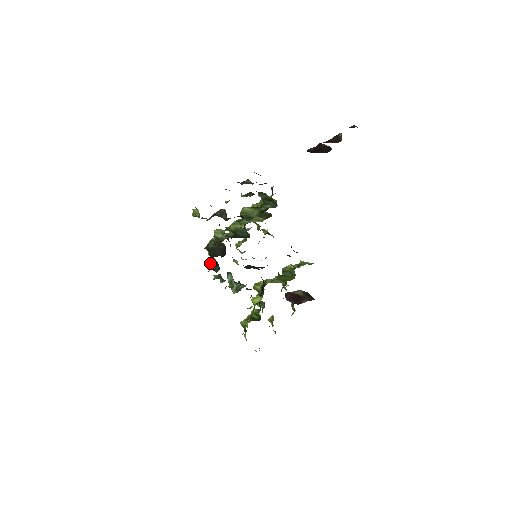
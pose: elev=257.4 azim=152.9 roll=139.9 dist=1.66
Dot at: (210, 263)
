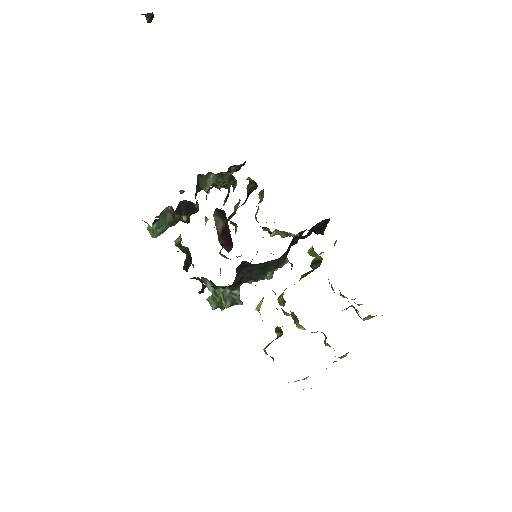
Dot at: occluded
